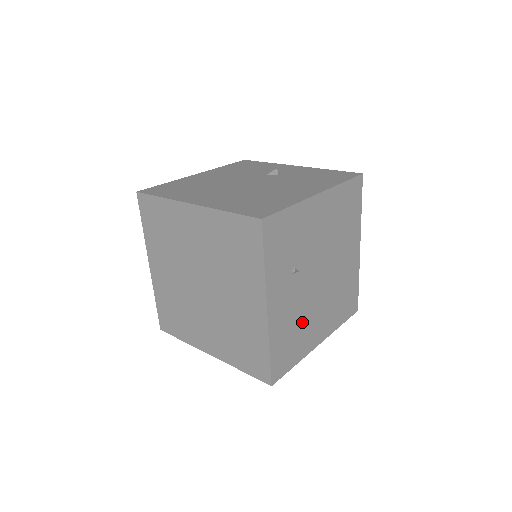
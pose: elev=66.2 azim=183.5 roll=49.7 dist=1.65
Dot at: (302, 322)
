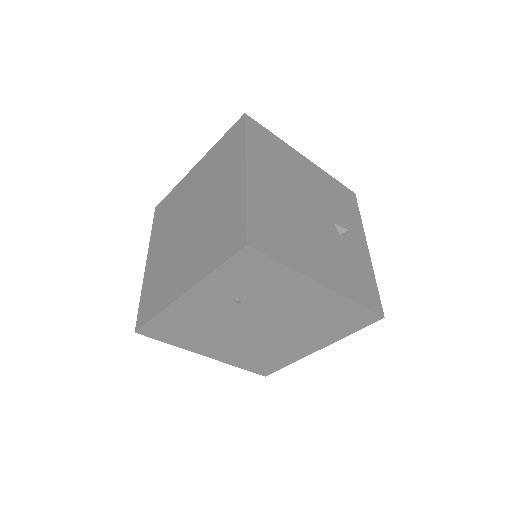
Dot at: (206, 331)
